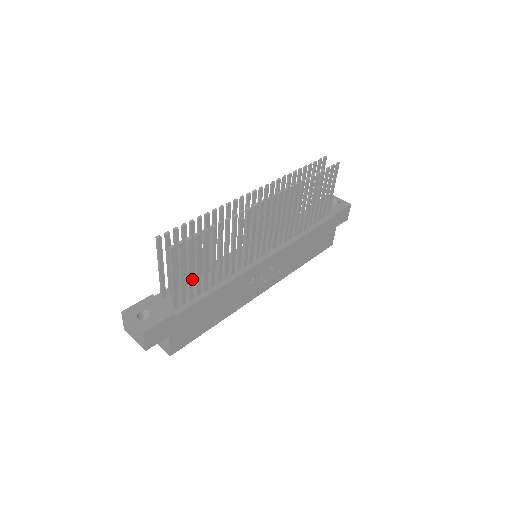
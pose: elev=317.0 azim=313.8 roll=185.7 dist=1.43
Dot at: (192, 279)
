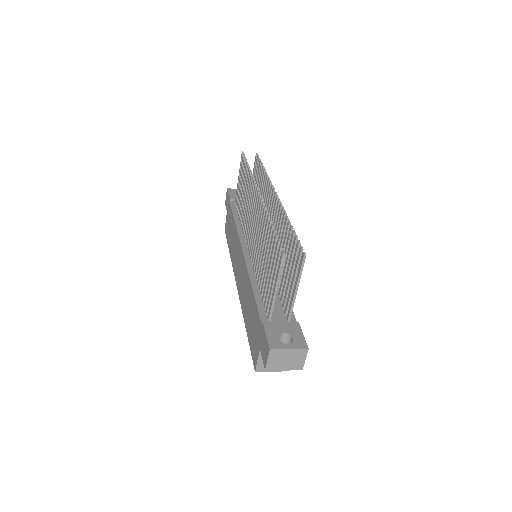
Dot at: (289, 285)
